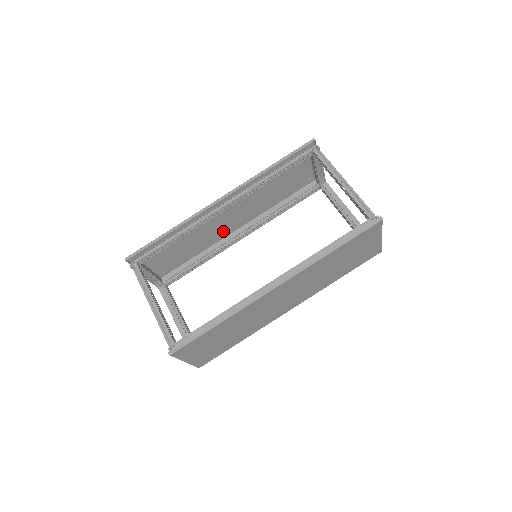
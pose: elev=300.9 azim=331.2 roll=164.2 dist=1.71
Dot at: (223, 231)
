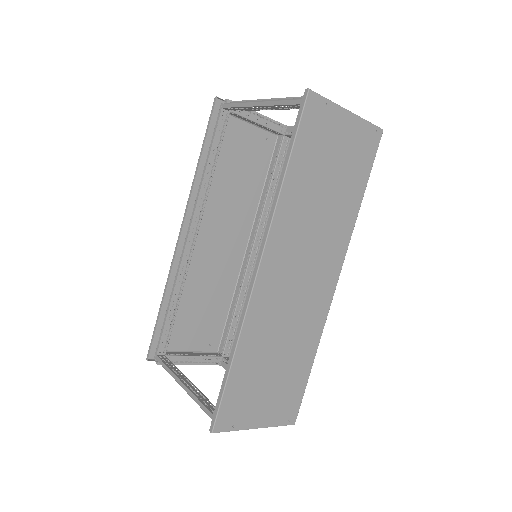
Dot at: (230, 261)
